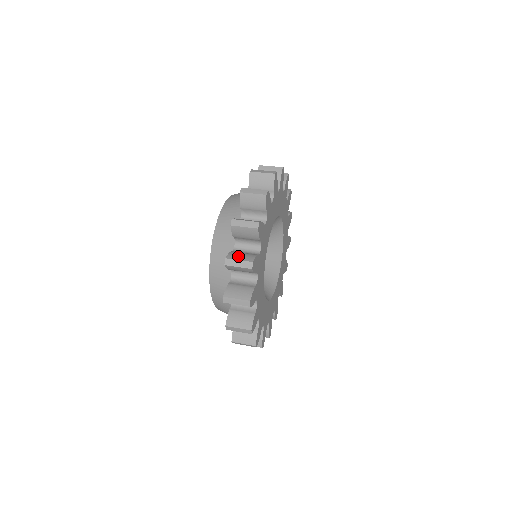
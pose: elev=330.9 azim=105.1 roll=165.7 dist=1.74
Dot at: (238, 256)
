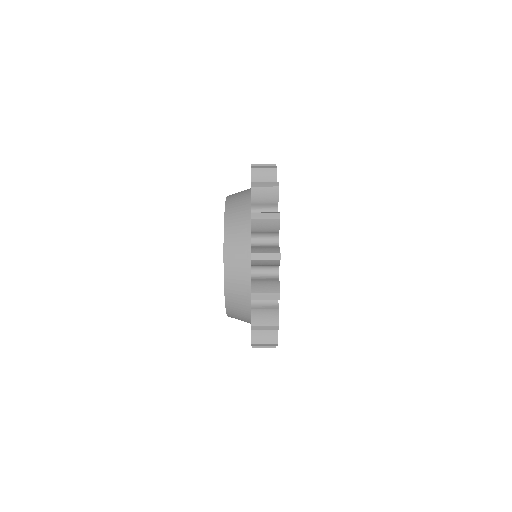
Dot at: occluded
